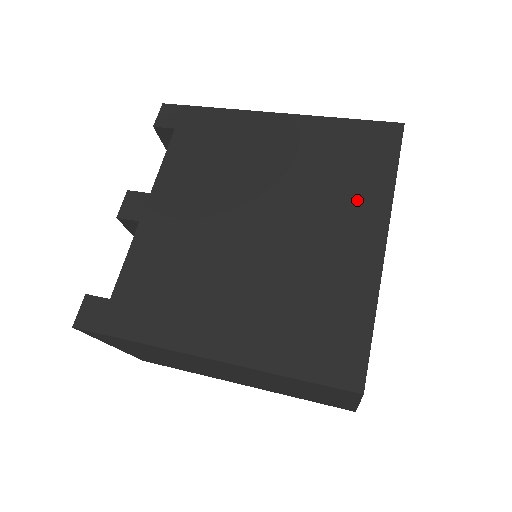
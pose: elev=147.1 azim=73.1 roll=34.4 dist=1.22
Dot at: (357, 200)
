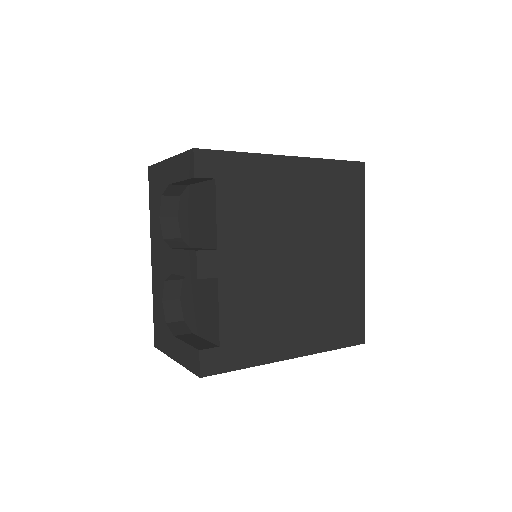
Dot at: (348, 228)
